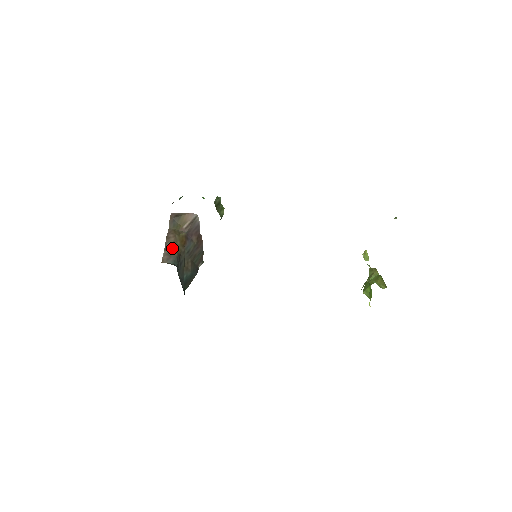
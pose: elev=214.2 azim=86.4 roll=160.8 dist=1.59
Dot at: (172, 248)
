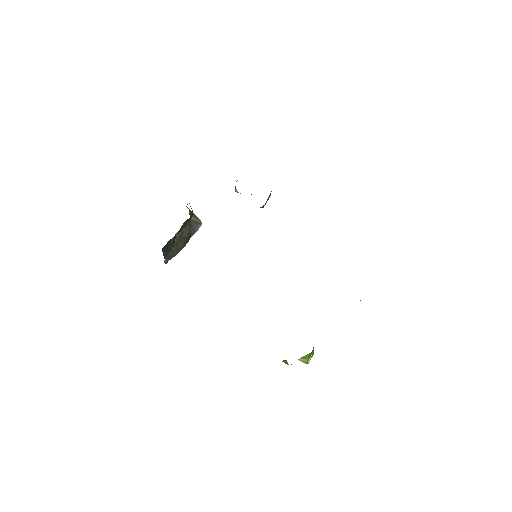
Dot at: occluded
